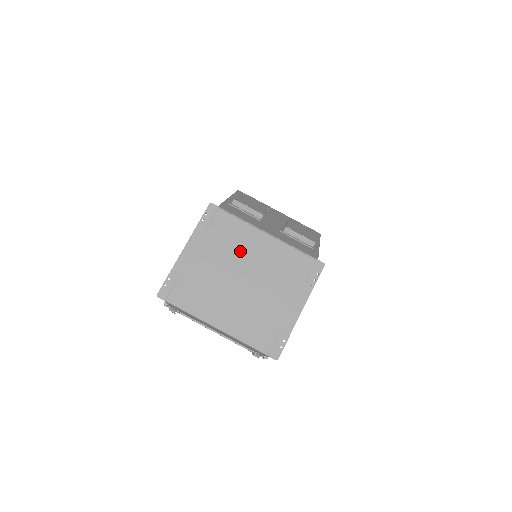
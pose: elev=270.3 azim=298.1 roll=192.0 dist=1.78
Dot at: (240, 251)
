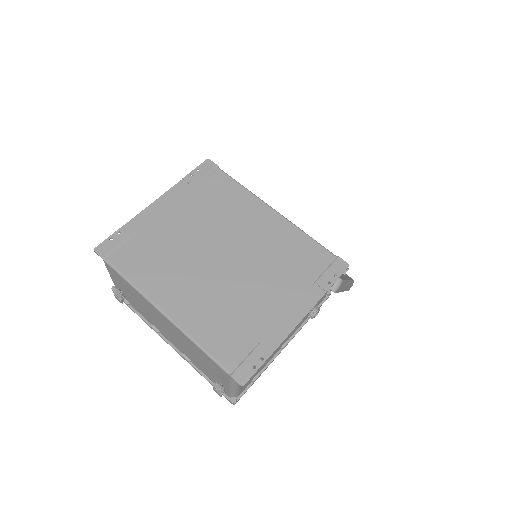
Dot at: (230, 222)
